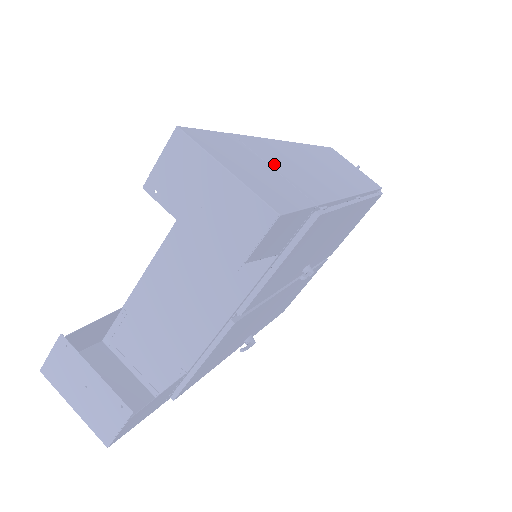
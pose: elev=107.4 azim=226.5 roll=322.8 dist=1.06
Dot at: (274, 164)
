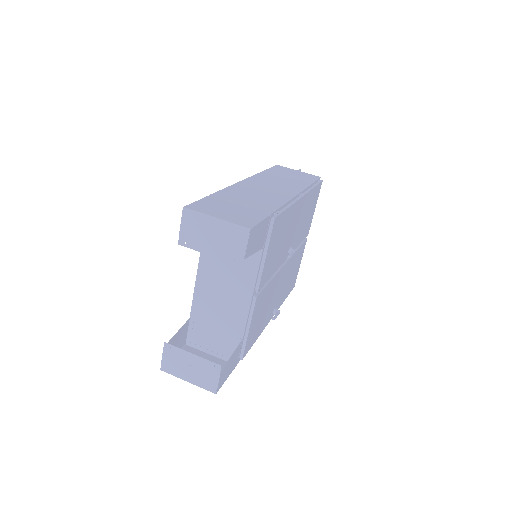
Dot at: (240, 201)
